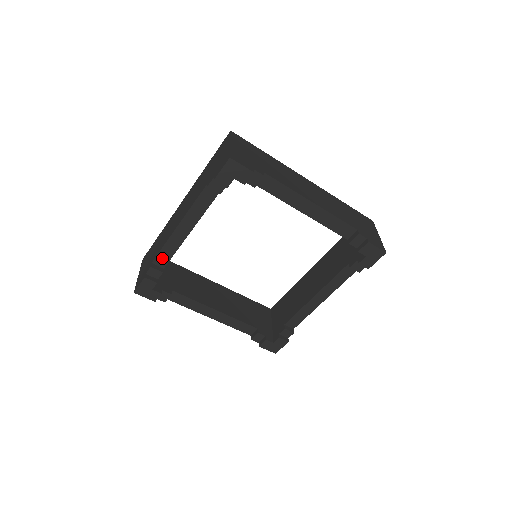
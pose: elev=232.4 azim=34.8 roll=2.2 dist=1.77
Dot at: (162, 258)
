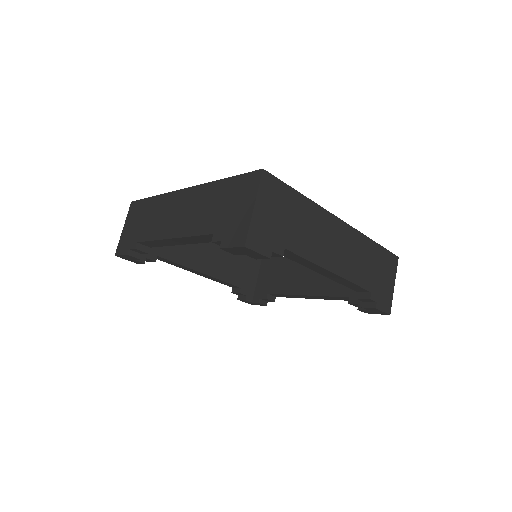
Dot at: (149, 244)
